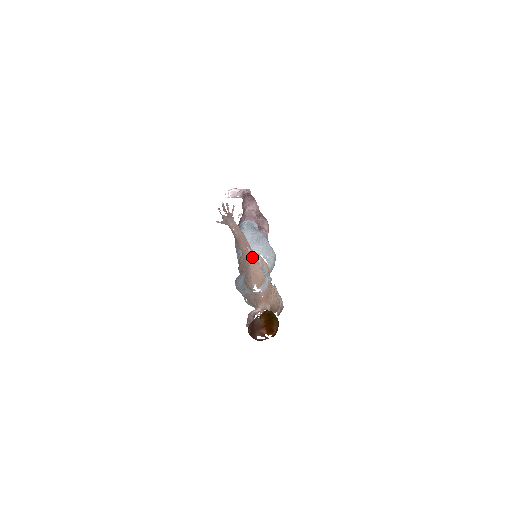
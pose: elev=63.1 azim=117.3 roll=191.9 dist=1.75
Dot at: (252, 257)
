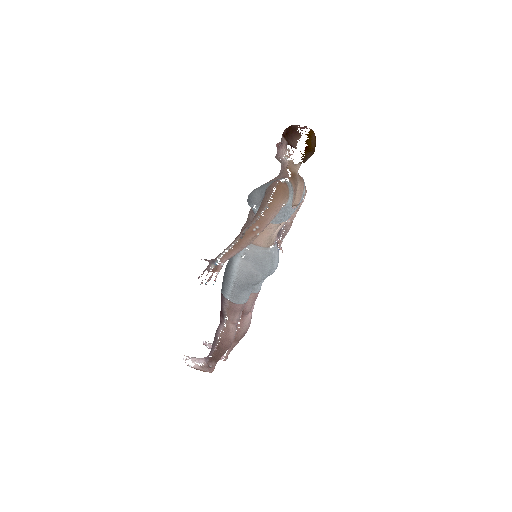
Dot at: occluded
